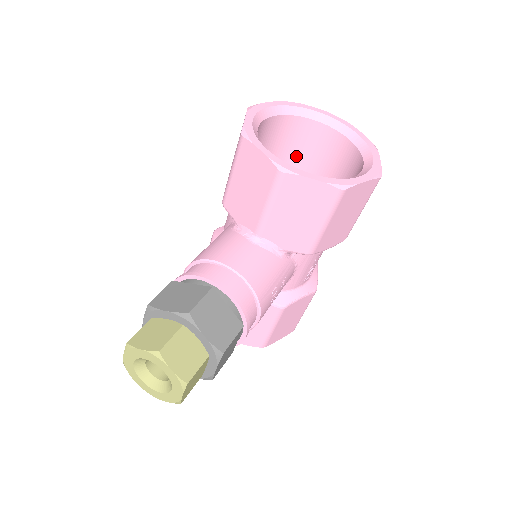
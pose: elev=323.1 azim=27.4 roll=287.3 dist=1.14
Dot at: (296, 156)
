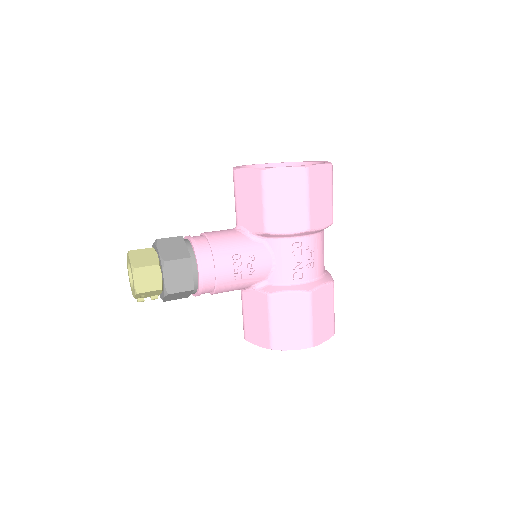
Dot at: occluded
